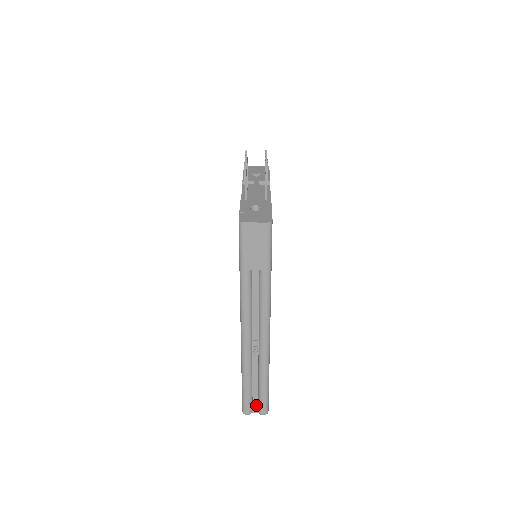
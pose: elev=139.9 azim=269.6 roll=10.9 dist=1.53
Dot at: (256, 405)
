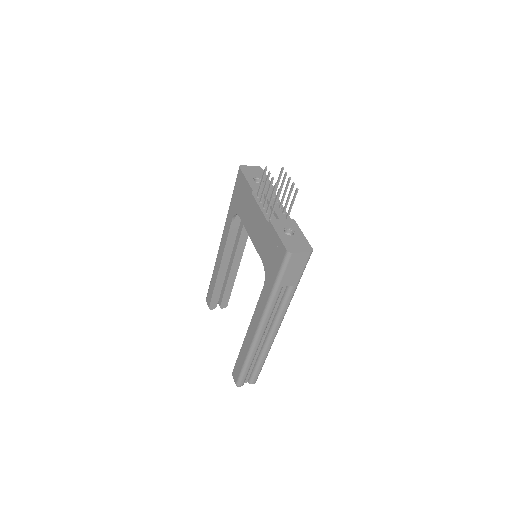
Dot at: (247, 378)
